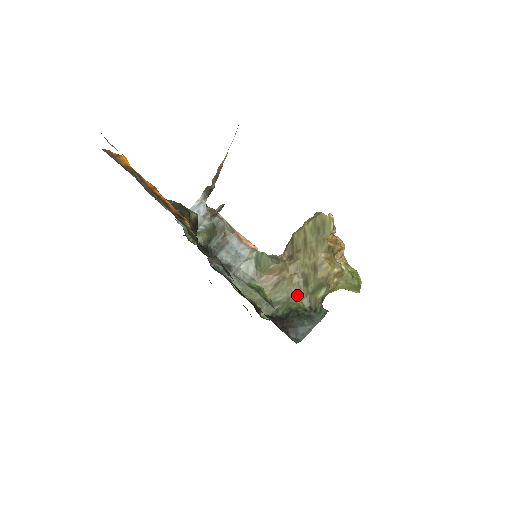
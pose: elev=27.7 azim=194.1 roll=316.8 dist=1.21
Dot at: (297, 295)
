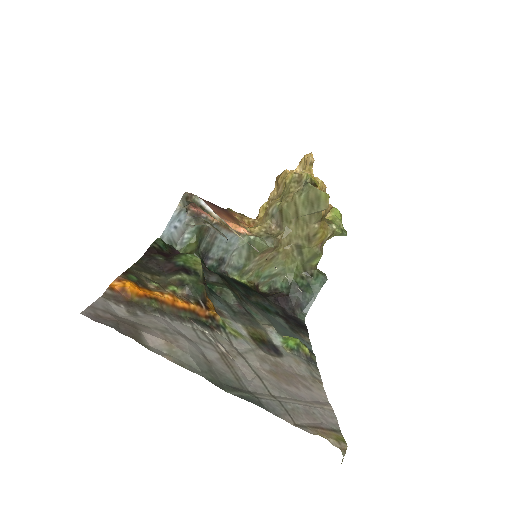
Dot at: (293, 265)
